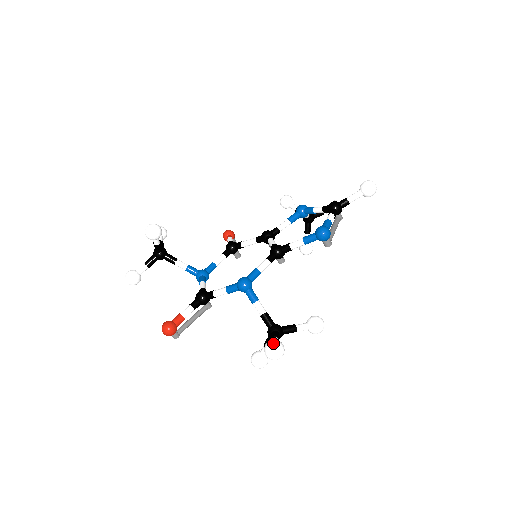
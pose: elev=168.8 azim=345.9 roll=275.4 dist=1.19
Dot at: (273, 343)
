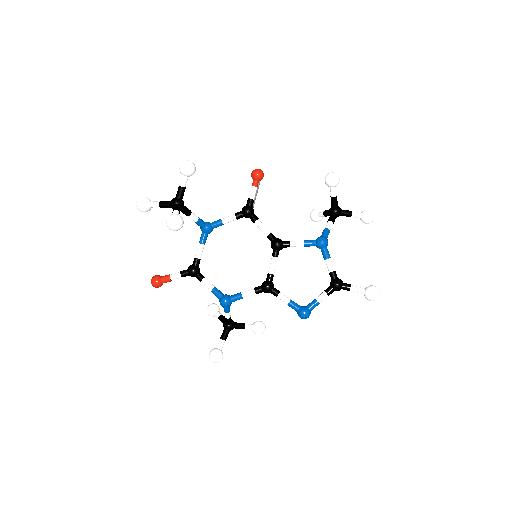
Dot at: (216, 359)
